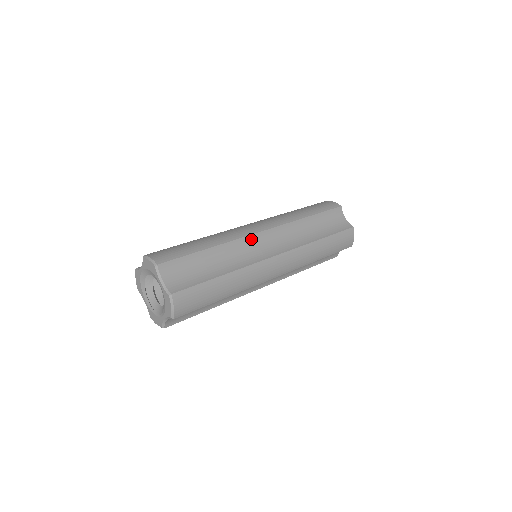
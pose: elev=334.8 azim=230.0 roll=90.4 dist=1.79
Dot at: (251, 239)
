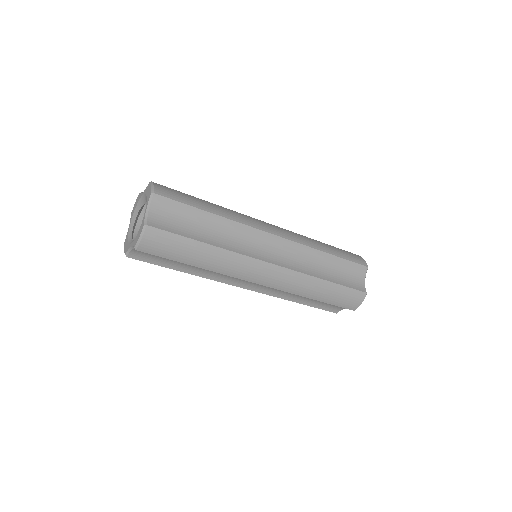
Dot at: occluded
